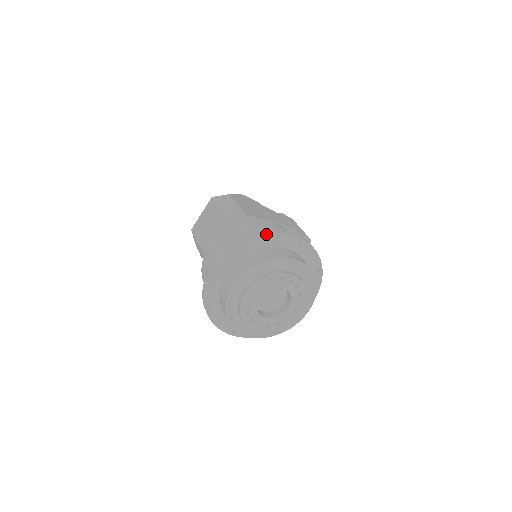
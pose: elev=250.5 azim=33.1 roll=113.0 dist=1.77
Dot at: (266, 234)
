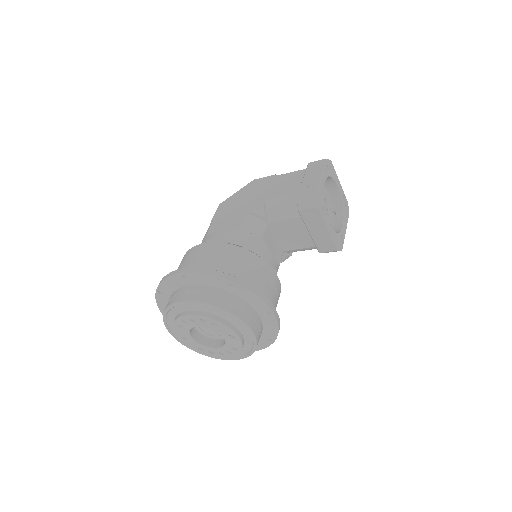
Dot at: (158, 285)
